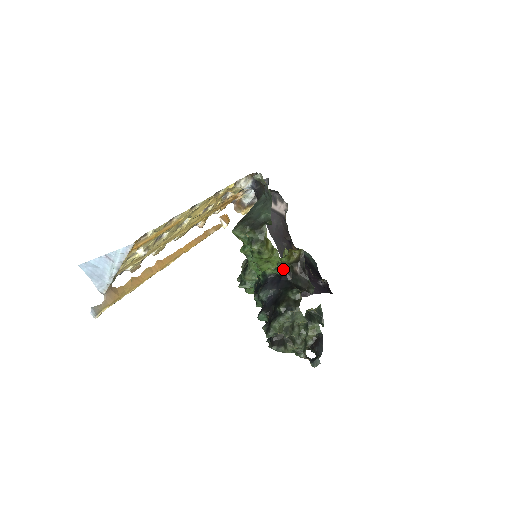
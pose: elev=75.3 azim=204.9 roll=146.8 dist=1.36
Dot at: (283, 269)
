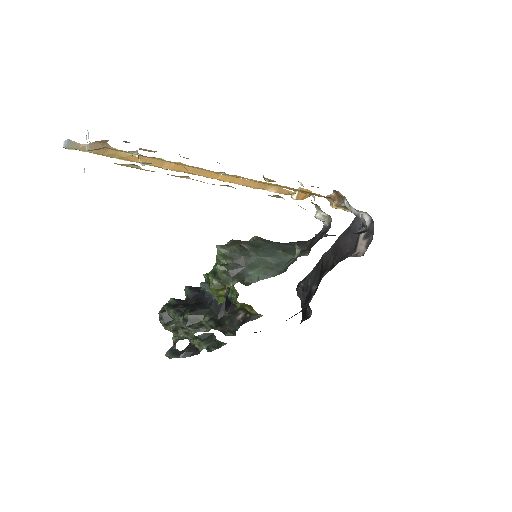
Dot at: (233, 301)
